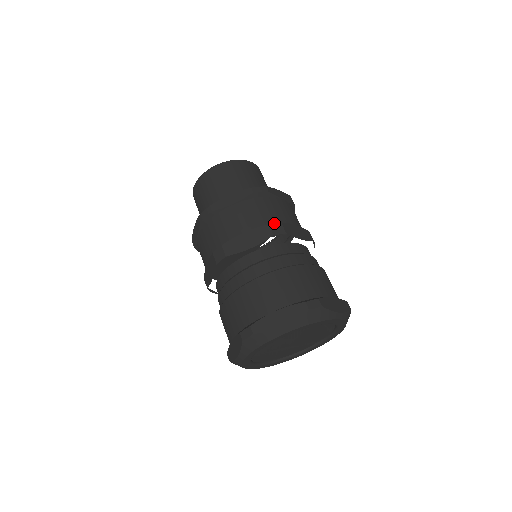
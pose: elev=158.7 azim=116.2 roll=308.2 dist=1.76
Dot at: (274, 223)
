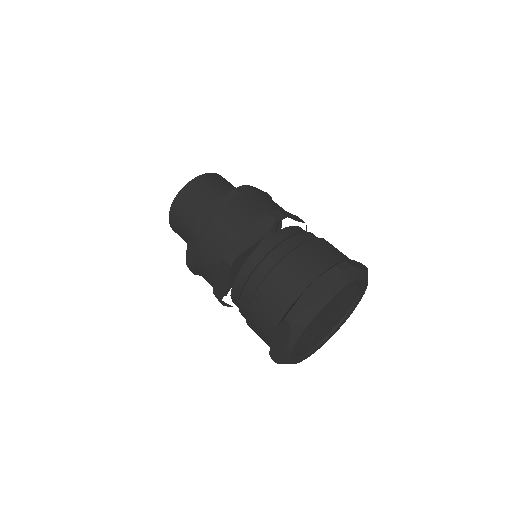
Dot at: (271, 211)
